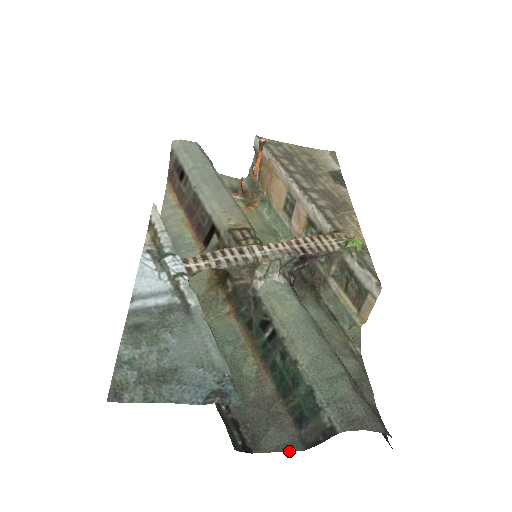
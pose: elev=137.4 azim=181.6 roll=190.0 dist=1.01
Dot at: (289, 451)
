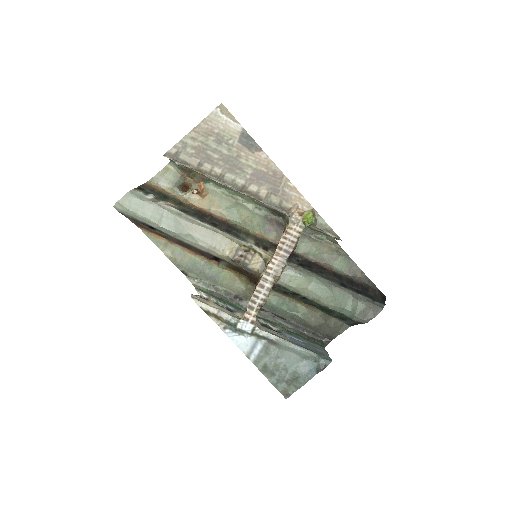
Dot at: occluded
